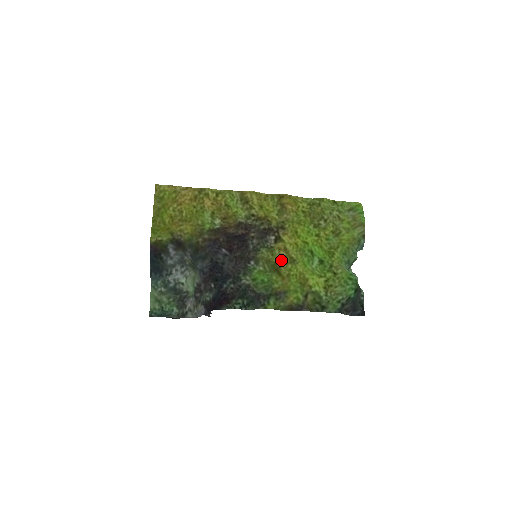
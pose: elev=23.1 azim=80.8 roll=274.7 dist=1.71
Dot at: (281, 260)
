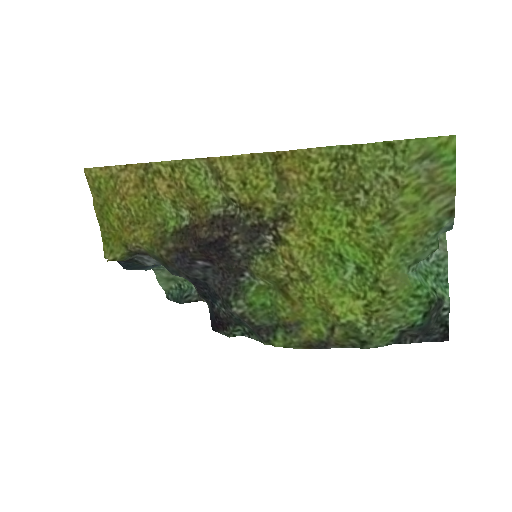
Dot at: (287, 274)
